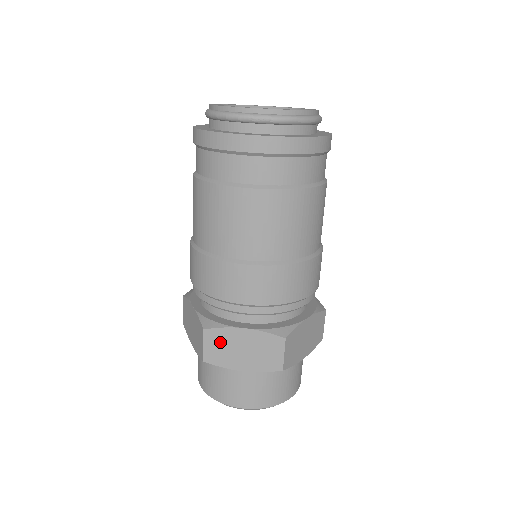
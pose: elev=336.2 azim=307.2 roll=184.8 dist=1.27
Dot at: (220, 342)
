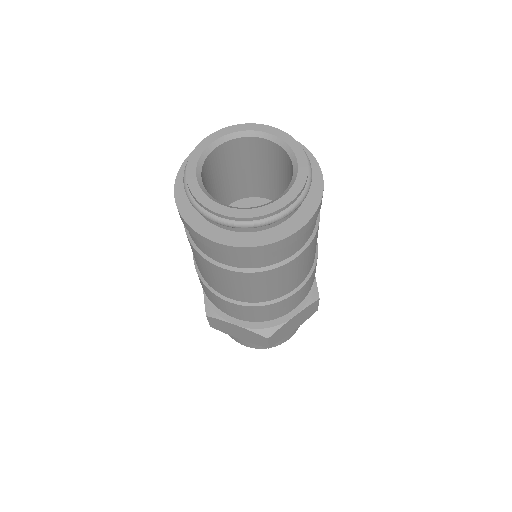
Dot at: (279, 334)
